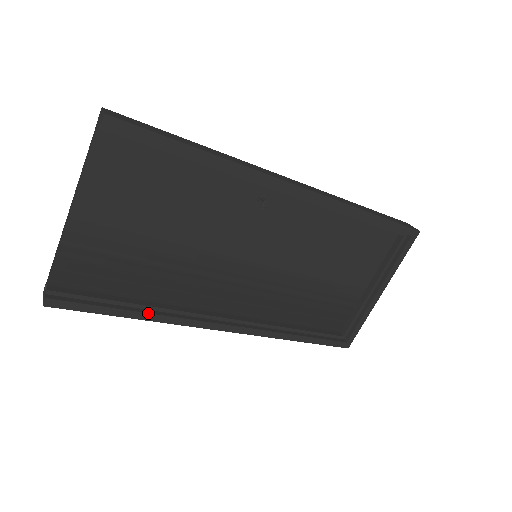
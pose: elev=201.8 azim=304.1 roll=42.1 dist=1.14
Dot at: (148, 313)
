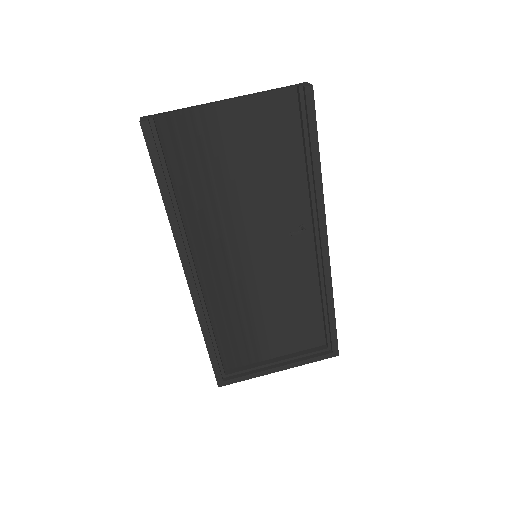
Dot at: (173, 206)
